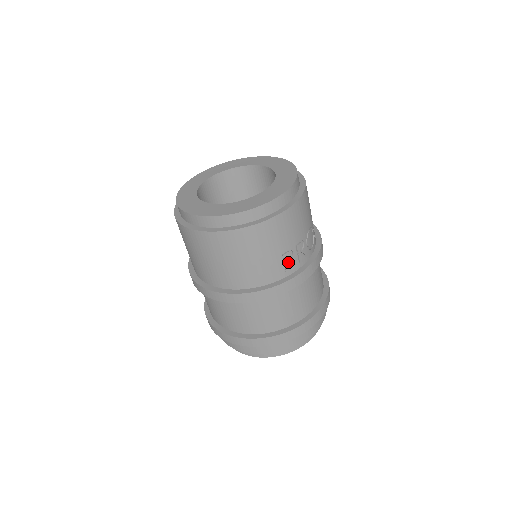
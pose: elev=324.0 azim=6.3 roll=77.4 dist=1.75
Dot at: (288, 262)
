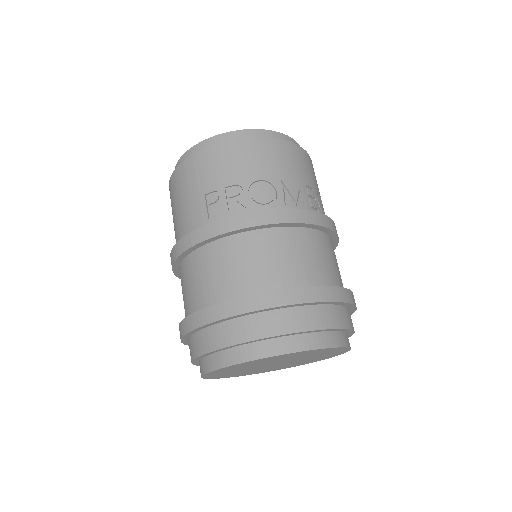
Dot at: (214, 207)
